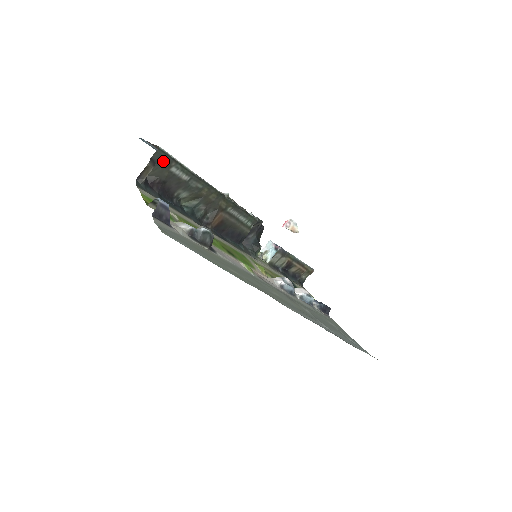
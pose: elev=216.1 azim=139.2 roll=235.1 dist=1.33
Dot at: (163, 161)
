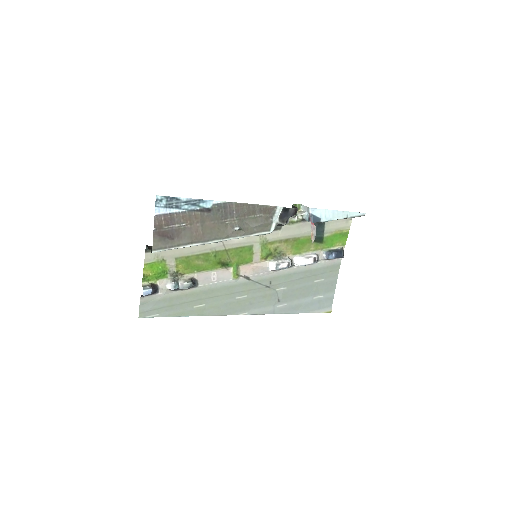
Dot at: occluded
